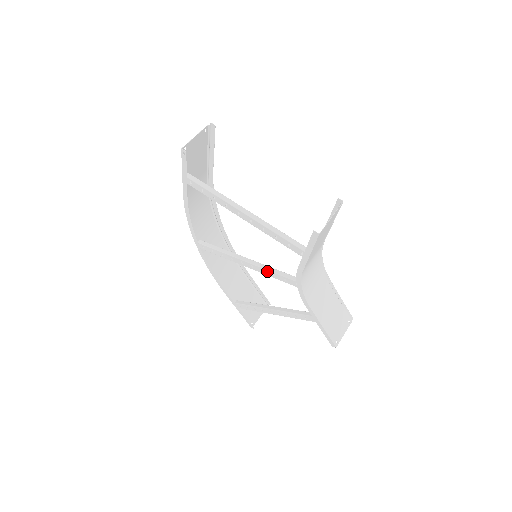
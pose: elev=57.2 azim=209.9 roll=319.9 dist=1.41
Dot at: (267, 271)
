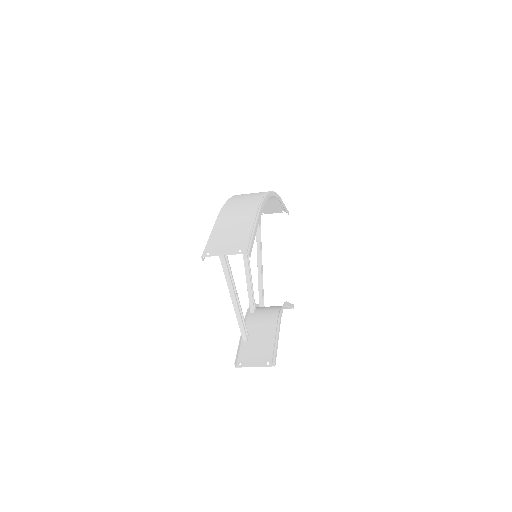
Dot at: (246, 278)
